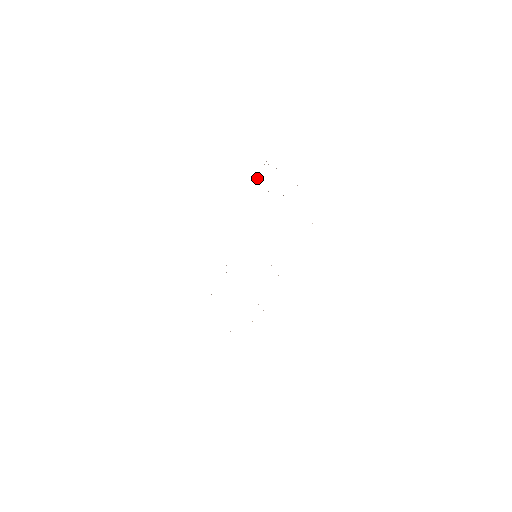
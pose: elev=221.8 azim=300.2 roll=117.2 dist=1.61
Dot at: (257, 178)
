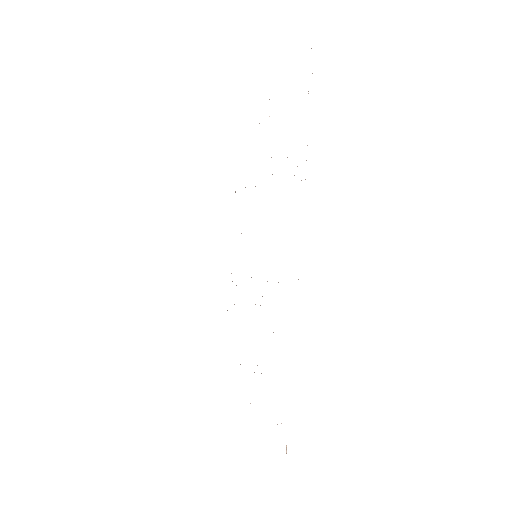
Dot at: occluded
